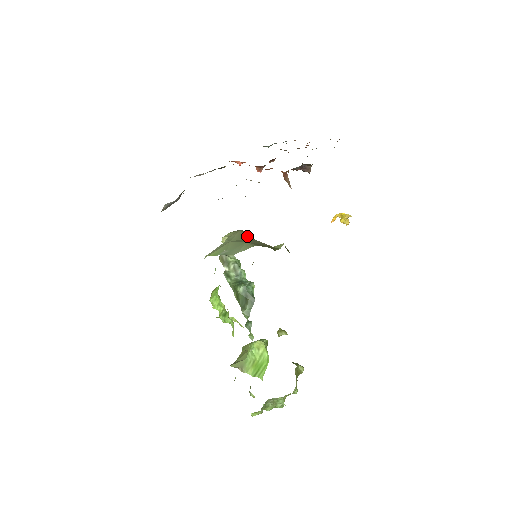
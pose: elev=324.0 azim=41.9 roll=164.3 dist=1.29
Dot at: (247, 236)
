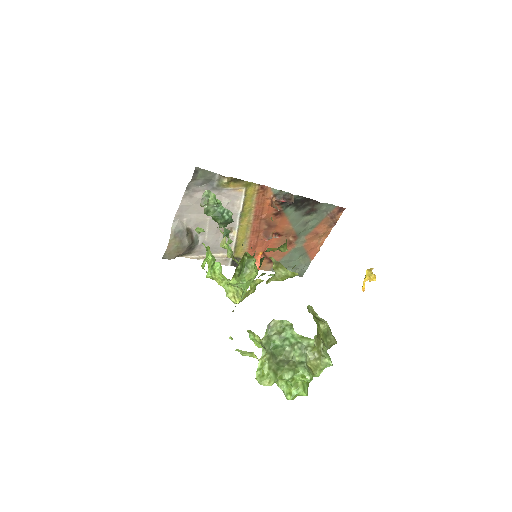
Dot at: occluded
